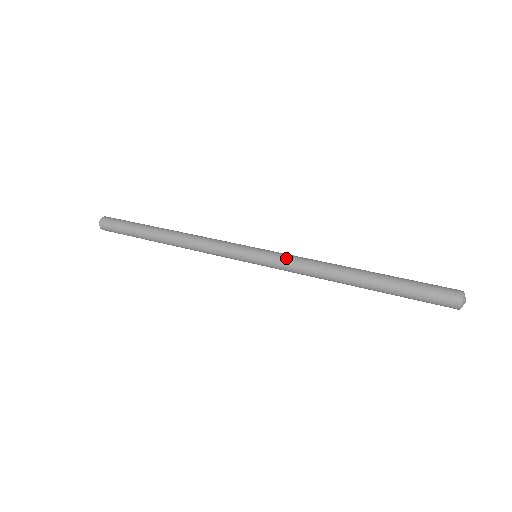
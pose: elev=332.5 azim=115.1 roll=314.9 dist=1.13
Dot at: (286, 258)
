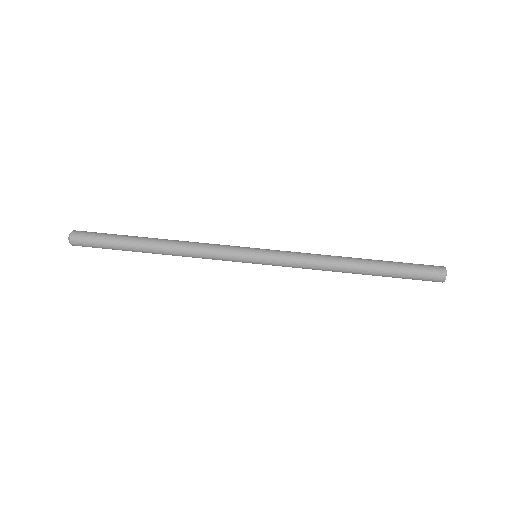
Dot at: (288, 260)
